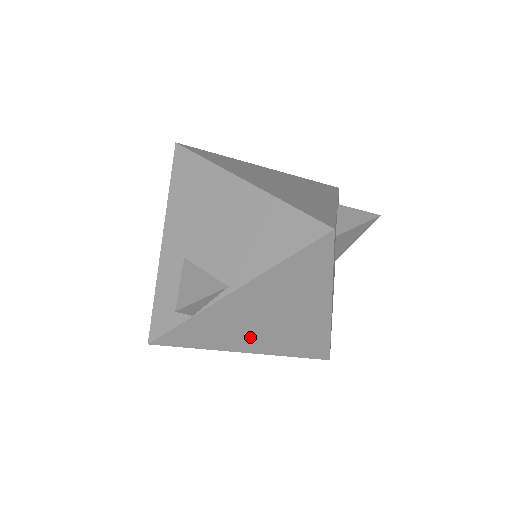
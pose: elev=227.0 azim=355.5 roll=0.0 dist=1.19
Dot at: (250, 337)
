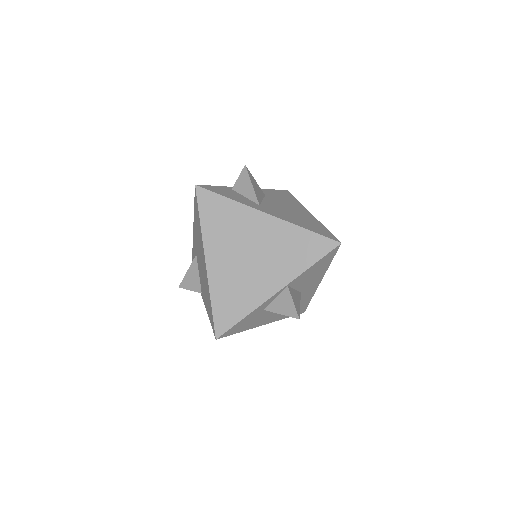
Dot at: occluded
